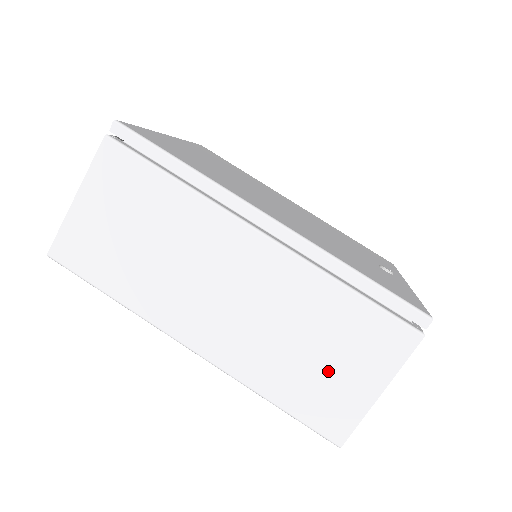
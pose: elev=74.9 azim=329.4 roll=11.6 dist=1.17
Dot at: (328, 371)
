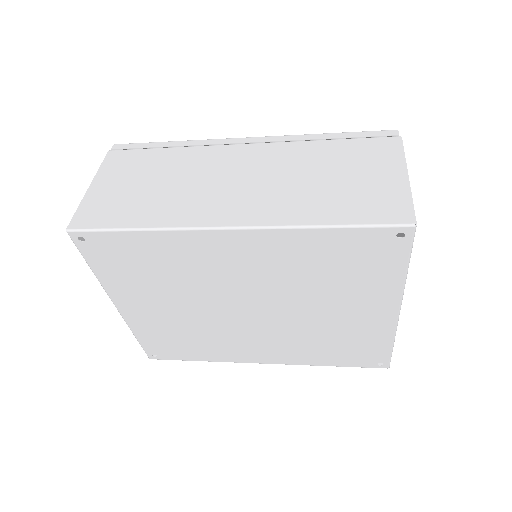
Dot at: (355, 183)
